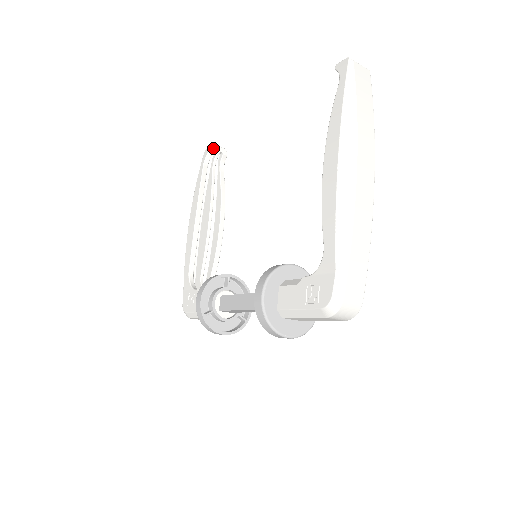
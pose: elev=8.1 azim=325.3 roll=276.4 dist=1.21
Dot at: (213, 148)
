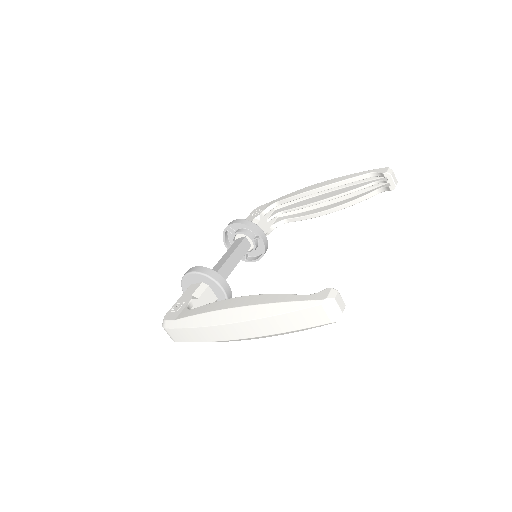
Dot at: (387, 175)
